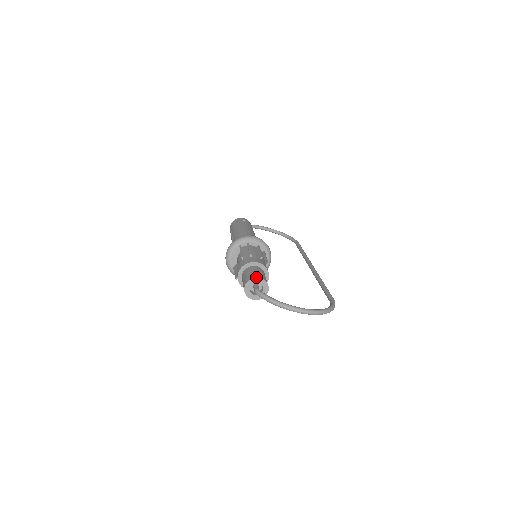
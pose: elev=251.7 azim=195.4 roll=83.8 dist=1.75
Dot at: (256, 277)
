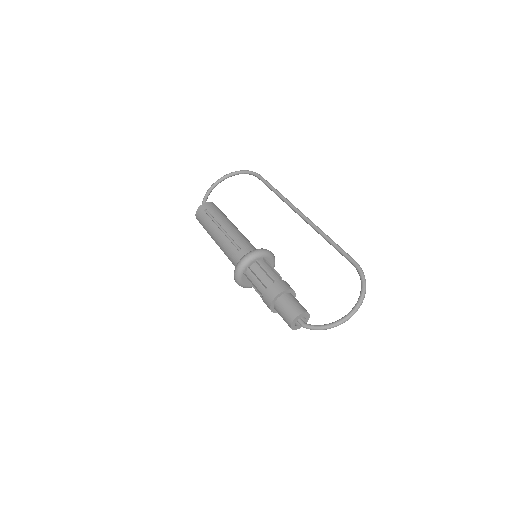
Dot at: (294, 319)
